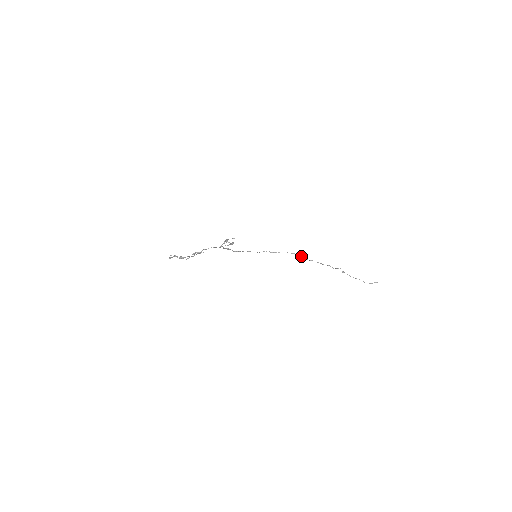
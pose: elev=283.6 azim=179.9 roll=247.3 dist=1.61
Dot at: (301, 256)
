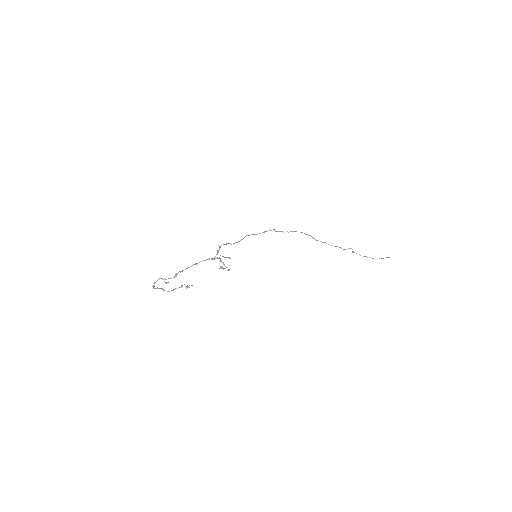
Dot at: (310, 235)
